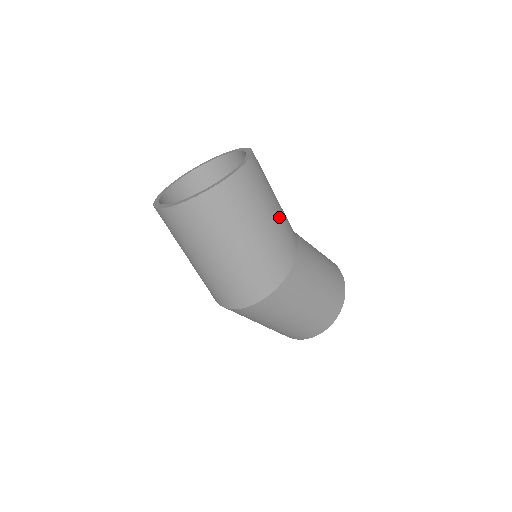
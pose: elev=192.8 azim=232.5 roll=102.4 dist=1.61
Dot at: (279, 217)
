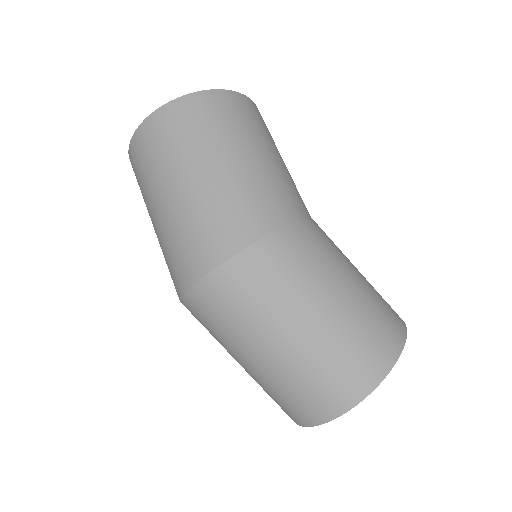
Dot at: (277, 165)
